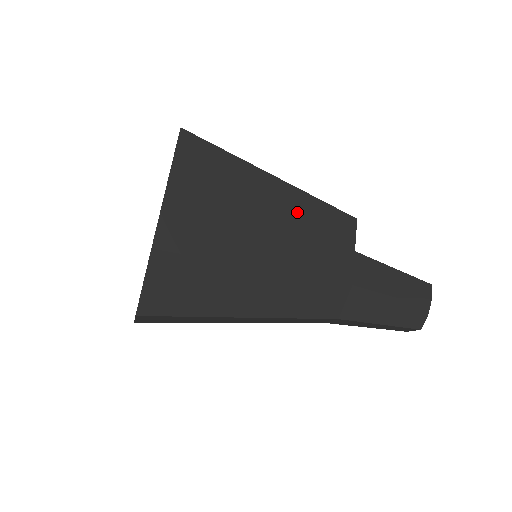
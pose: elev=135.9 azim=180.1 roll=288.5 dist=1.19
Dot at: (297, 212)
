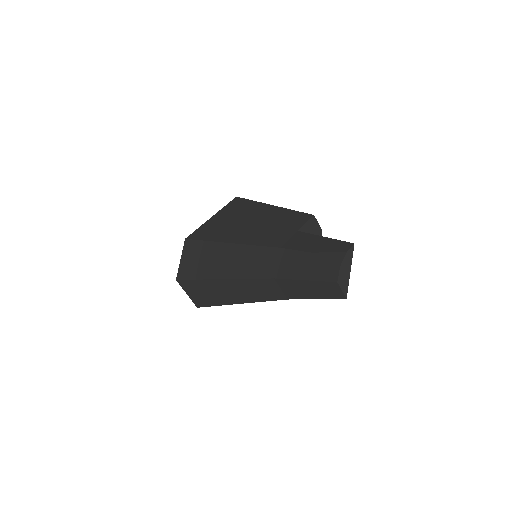
Dot at: (271, 217)
